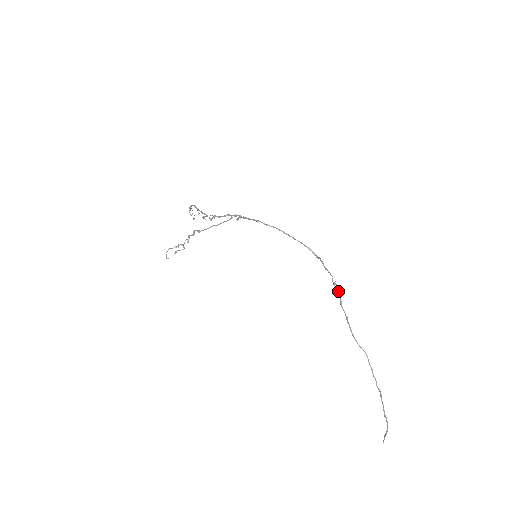
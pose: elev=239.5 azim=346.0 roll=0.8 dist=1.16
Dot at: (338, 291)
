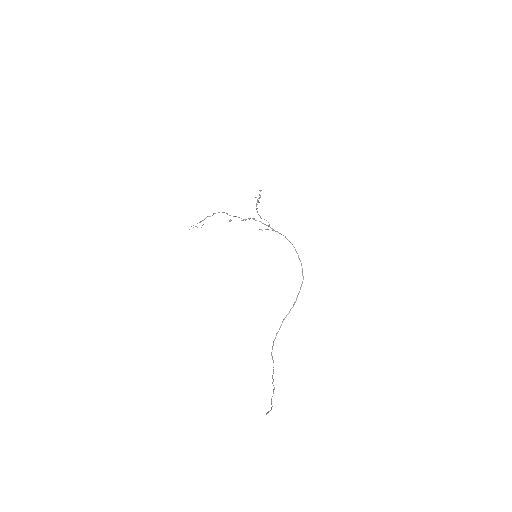
Dot at: (293, 306)
